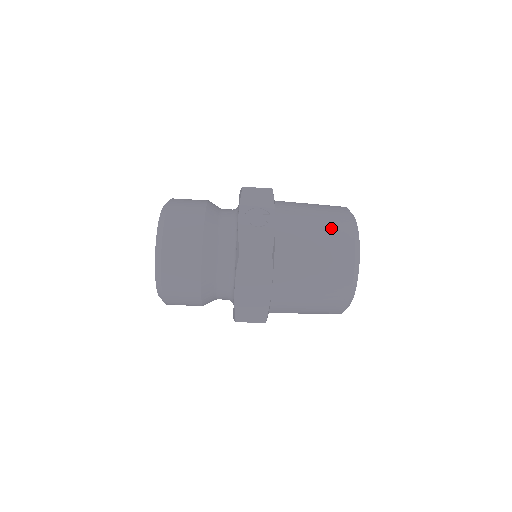
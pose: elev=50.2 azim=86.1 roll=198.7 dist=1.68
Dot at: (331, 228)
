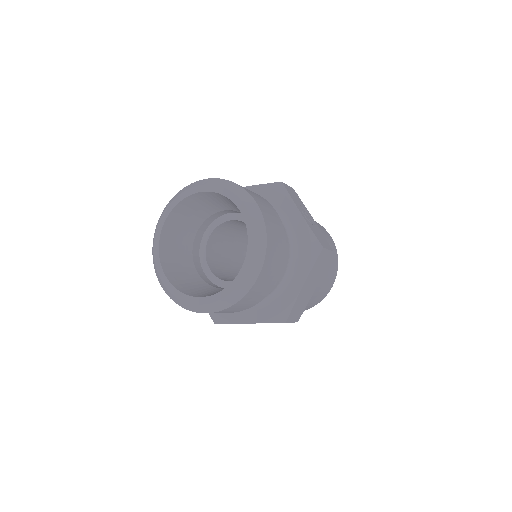
Dot at: (325, 232)
